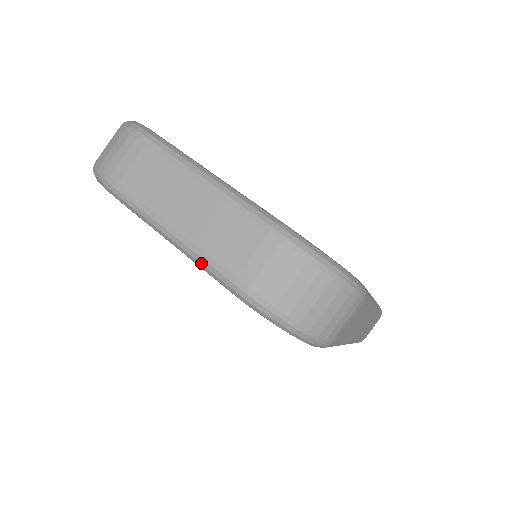
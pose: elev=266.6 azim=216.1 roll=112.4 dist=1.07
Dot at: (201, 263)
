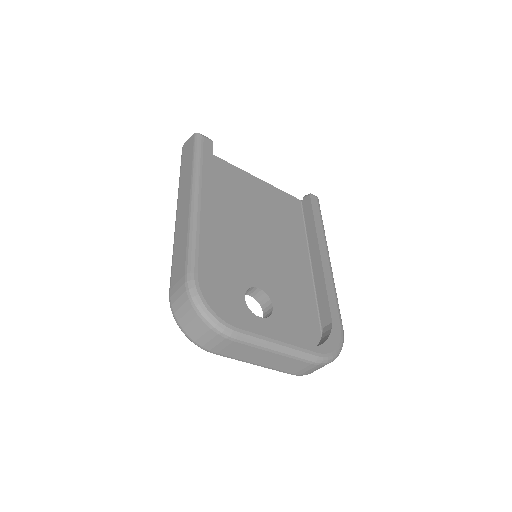
Dot at: occluded
